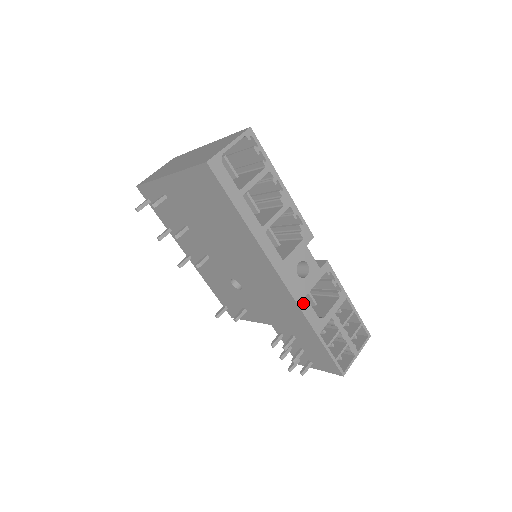
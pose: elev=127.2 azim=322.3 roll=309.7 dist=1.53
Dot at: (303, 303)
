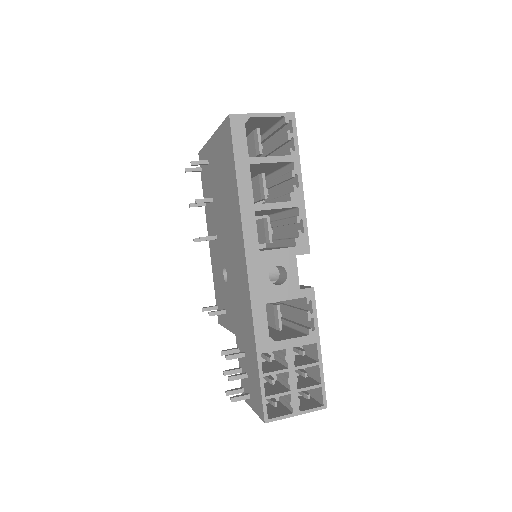
Dot at: (259, 308)
